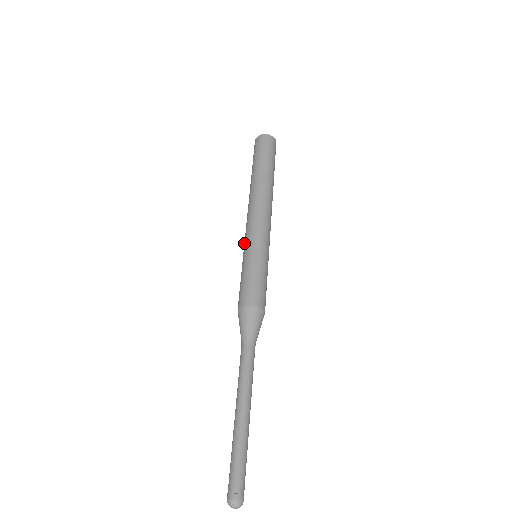
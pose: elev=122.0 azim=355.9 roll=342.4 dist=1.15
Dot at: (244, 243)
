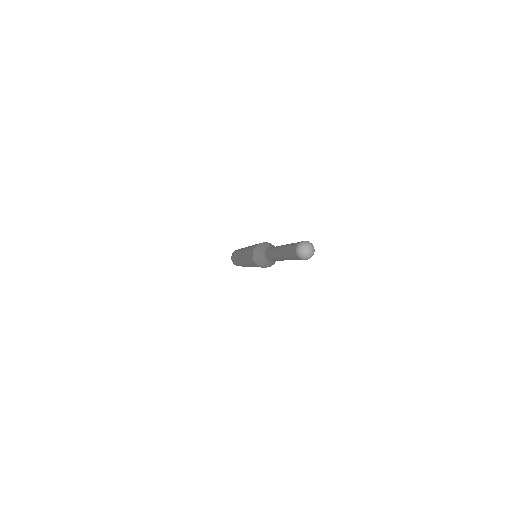
Dot at: (249, 246)
